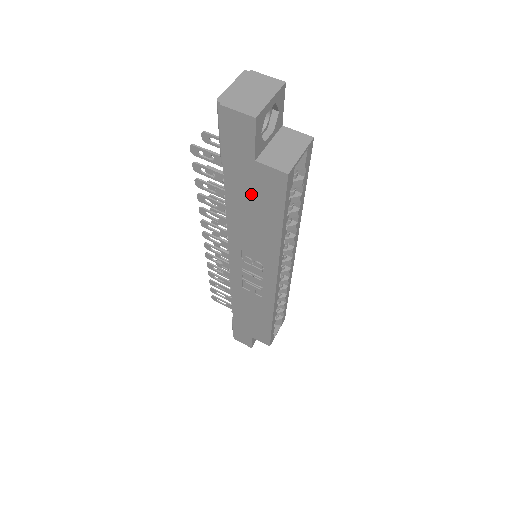
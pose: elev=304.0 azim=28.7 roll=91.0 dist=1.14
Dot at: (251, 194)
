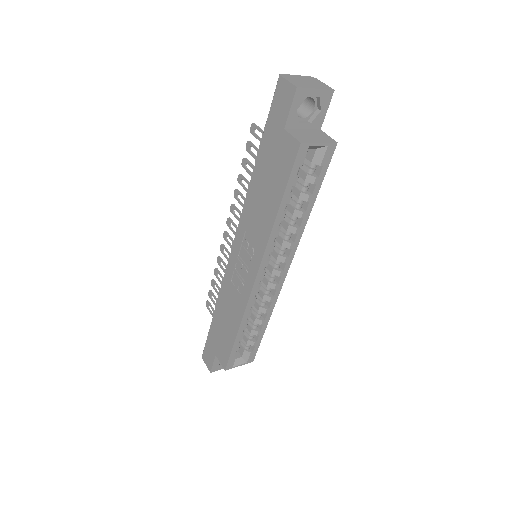
Dot at: (271, 164)
